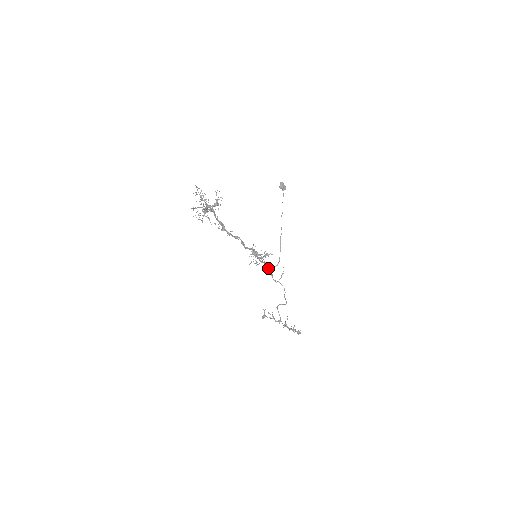
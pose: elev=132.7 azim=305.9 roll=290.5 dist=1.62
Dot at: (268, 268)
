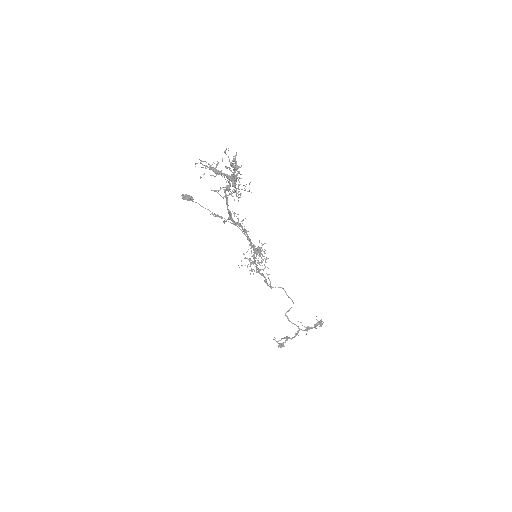
Dot at: (260, 274)
